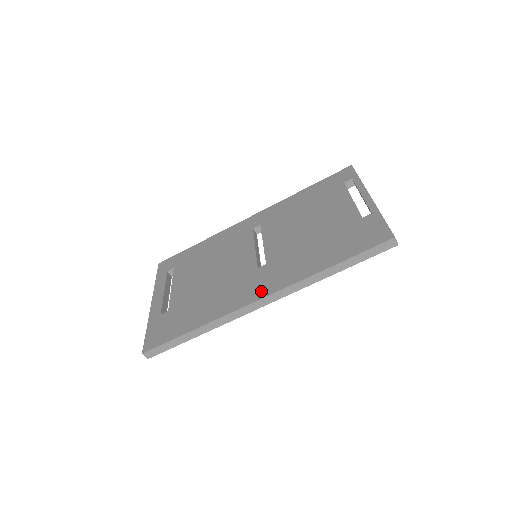
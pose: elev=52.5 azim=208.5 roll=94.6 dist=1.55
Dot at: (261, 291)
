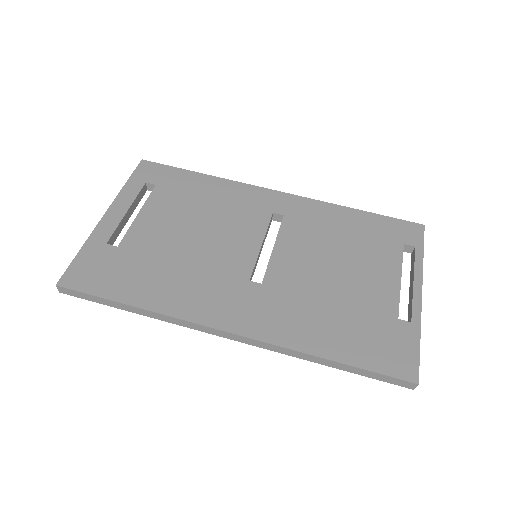
Dot at: (237, 321)
